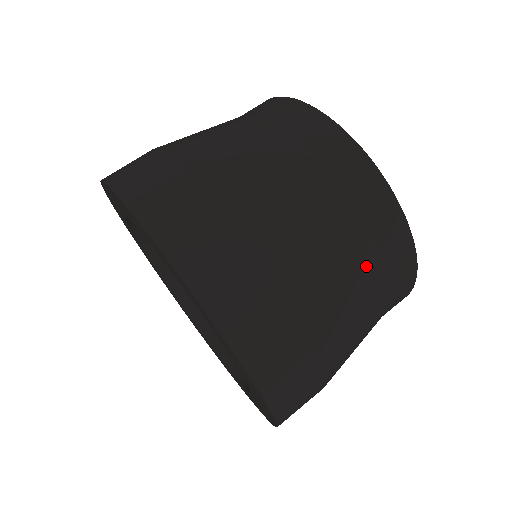
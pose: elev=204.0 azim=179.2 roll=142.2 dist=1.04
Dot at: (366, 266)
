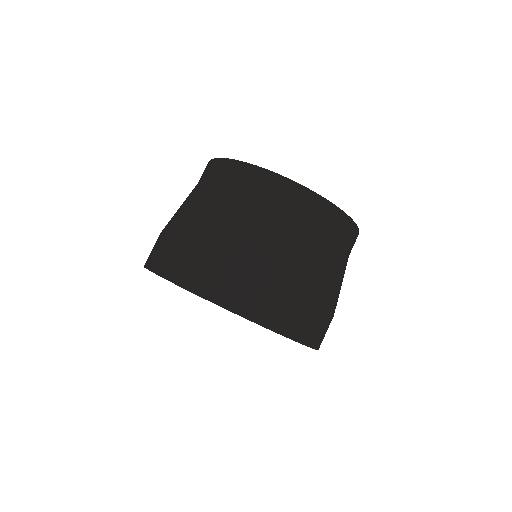
Dot at: (343, 260)
